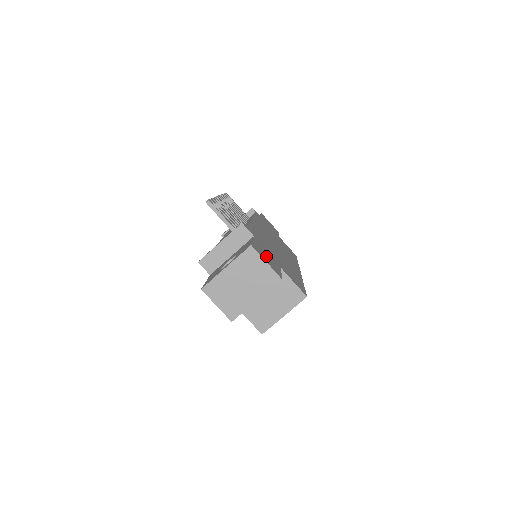
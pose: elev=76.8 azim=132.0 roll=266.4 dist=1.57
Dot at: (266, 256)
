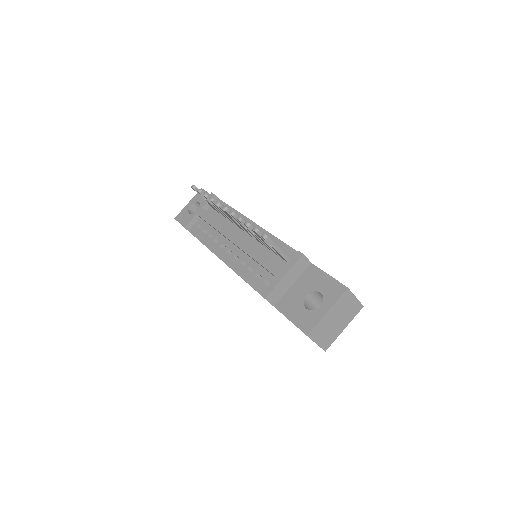
Dot at: occluded
